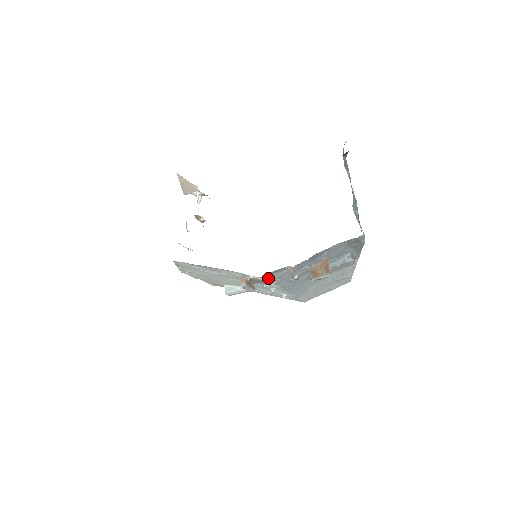
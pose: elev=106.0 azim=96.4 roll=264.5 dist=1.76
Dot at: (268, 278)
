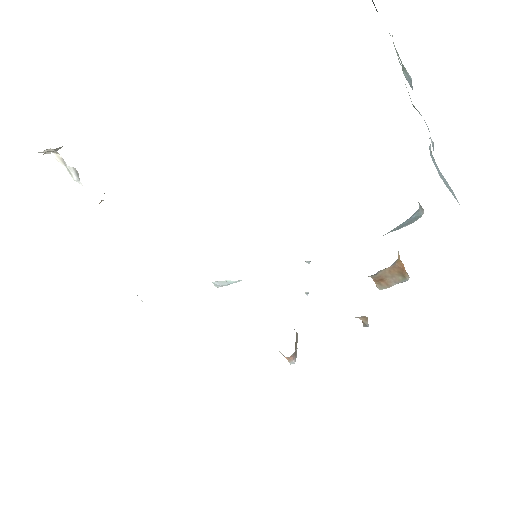
Dot at: occluded
